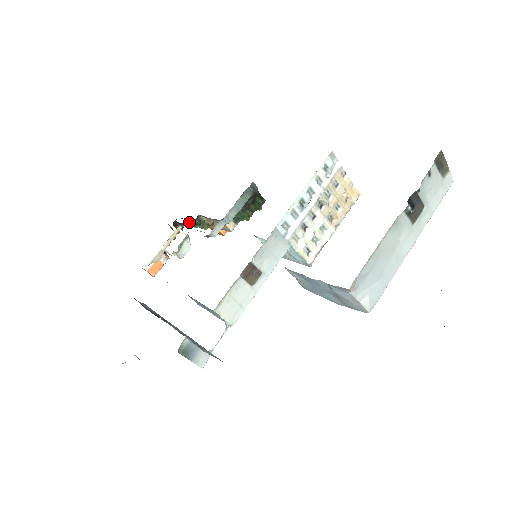
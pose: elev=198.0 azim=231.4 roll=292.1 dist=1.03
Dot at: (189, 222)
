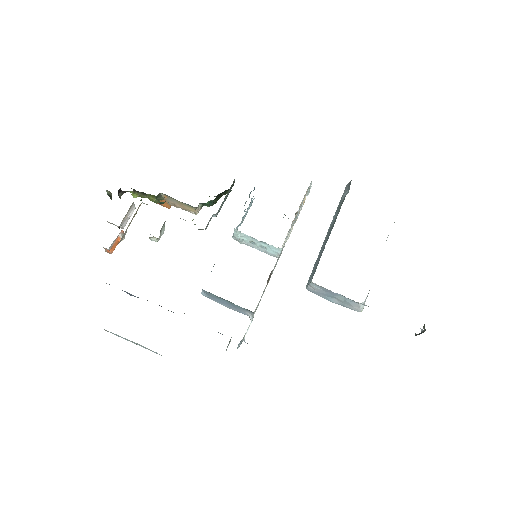
Dot at: (139, 194)
